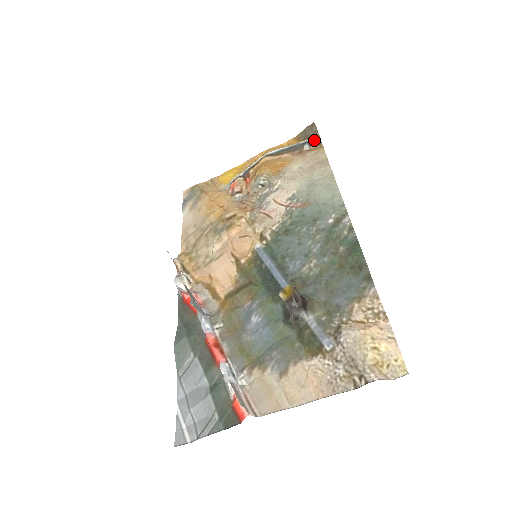
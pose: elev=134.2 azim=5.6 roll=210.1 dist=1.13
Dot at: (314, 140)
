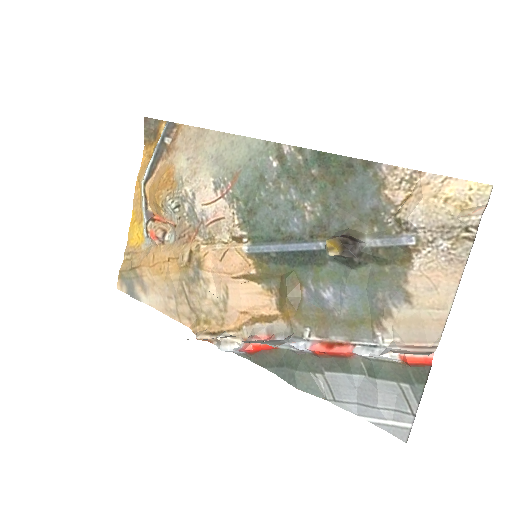
Dot at: (167, 128)
